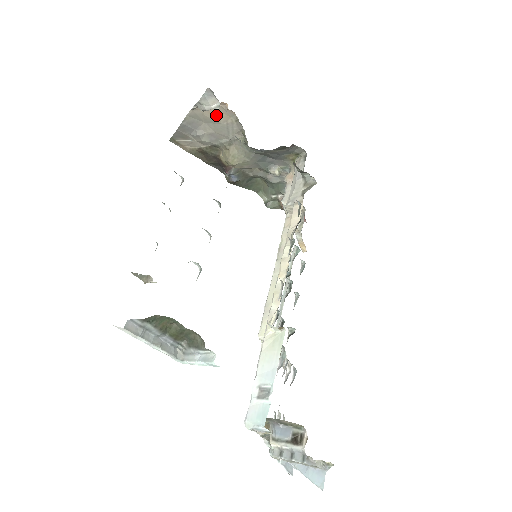
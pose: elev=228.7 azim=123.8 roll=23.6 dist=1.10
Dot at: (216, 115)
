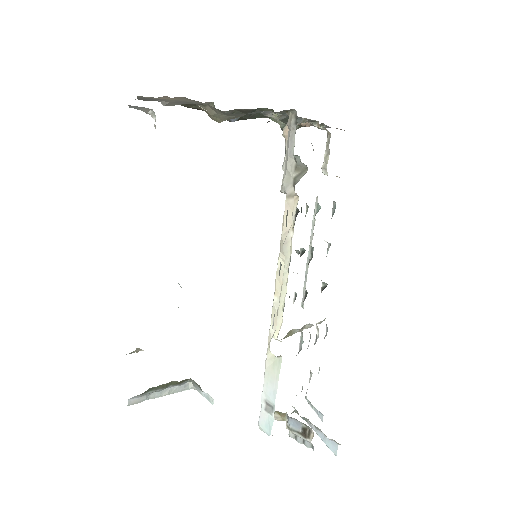
Dot at: occluded
